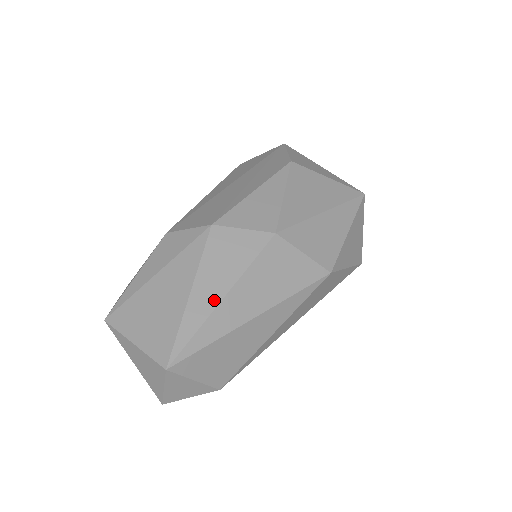
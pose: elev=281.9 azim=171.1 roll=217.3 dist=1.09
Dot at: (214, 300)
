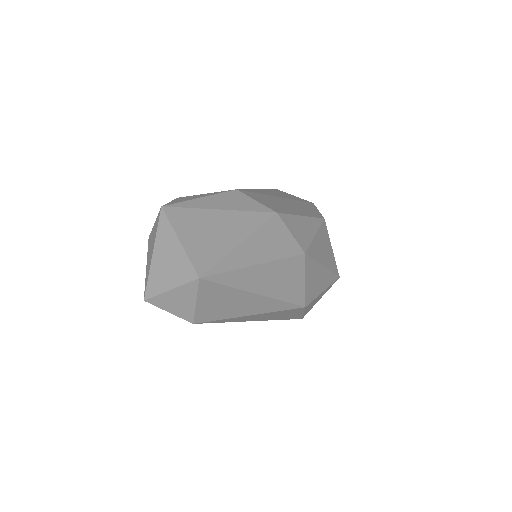
Dot at: (252, 261)
